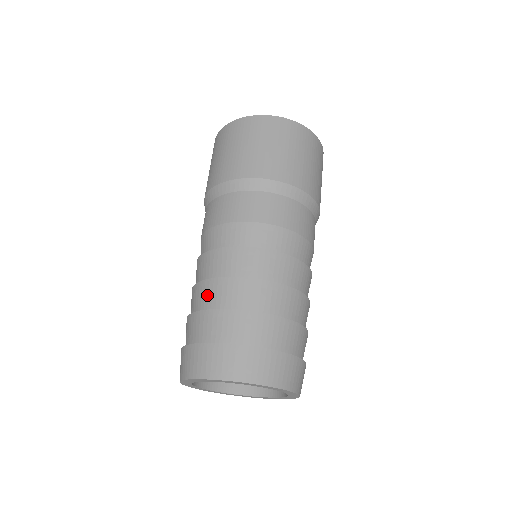
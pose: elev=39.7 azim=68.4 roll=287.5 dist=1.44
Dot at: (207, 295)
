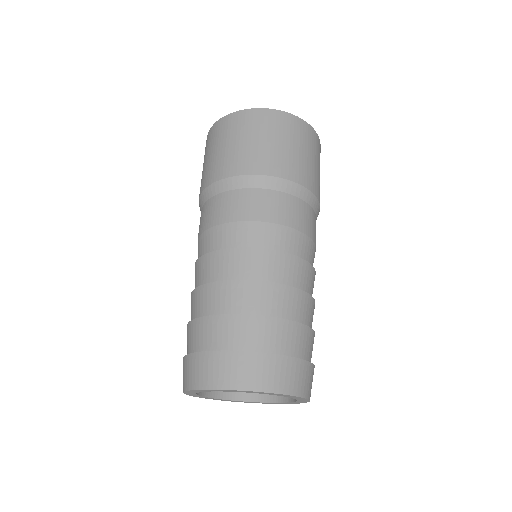
Dot at: (199, 303)
